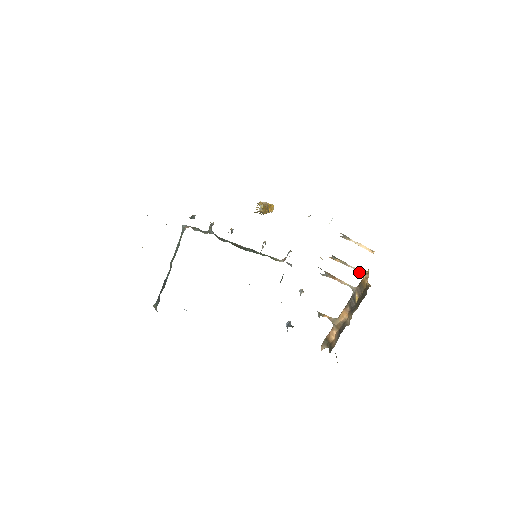
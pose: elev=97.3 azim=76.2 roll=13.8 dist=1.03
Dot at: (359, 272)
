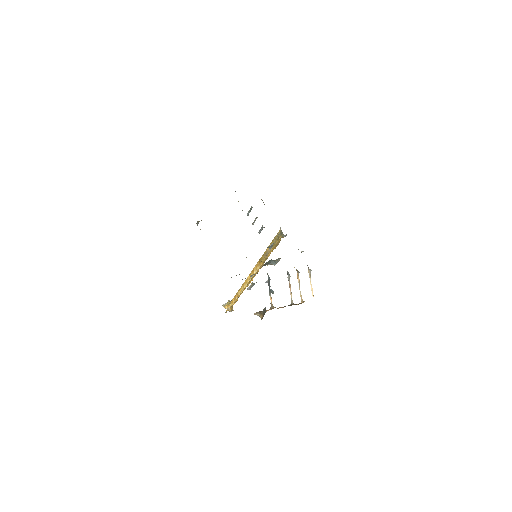
Dot at: (301, 298)
